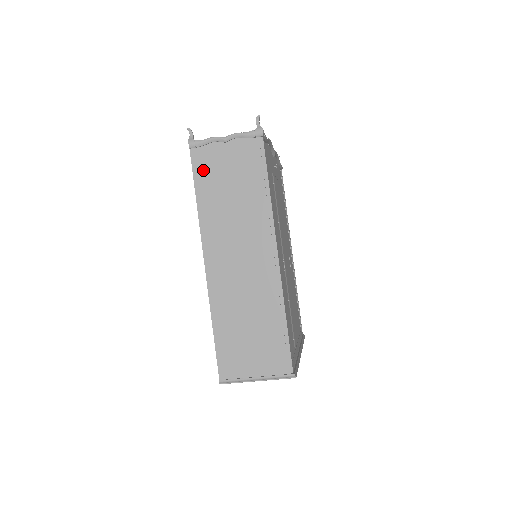
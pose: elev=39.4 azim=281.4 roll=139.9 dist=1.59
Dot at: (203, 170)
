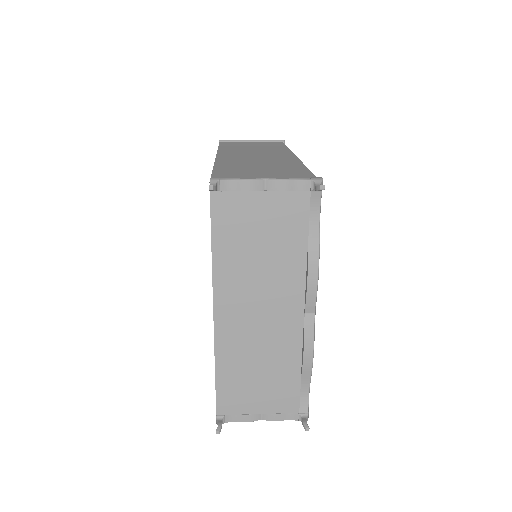
Dot at: occluded
